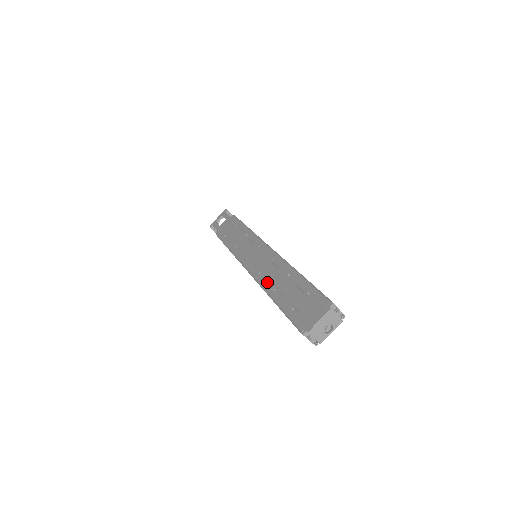
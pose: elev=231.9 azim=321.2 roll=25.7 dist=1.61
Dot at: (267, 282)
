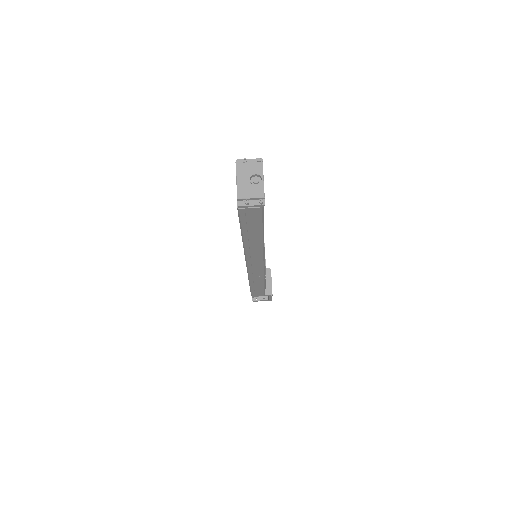
Dot at: occluded
